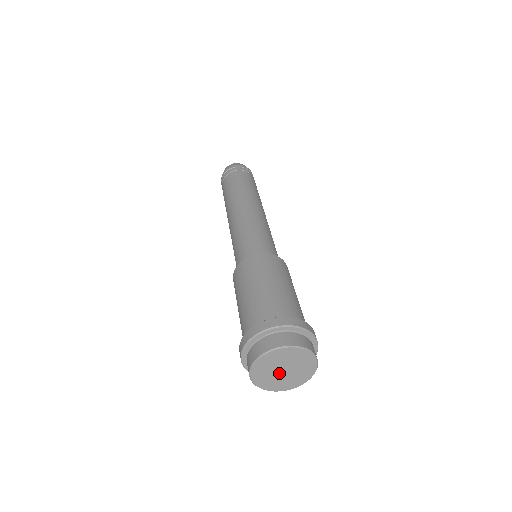
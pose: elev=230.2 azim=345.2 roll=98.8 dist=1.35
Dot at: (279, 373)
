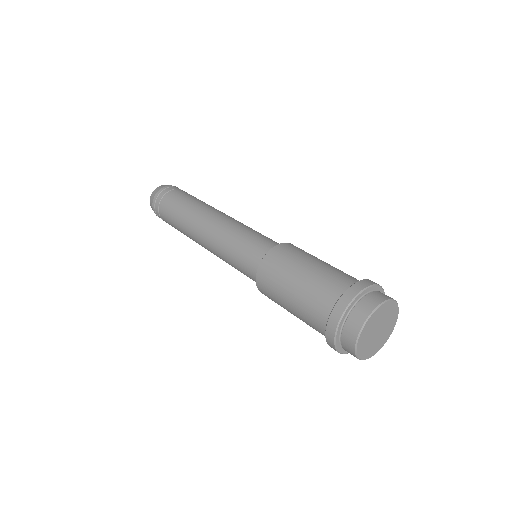
Dot at: (375, 330)
